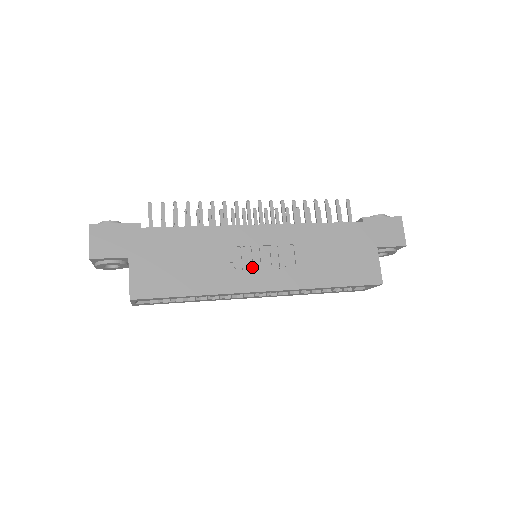
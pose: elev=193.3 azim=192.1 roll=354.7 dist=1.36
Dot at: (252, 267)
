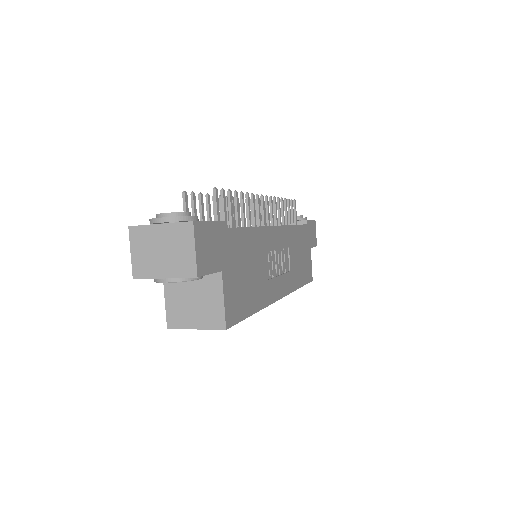
Dot at: (275, 273)
